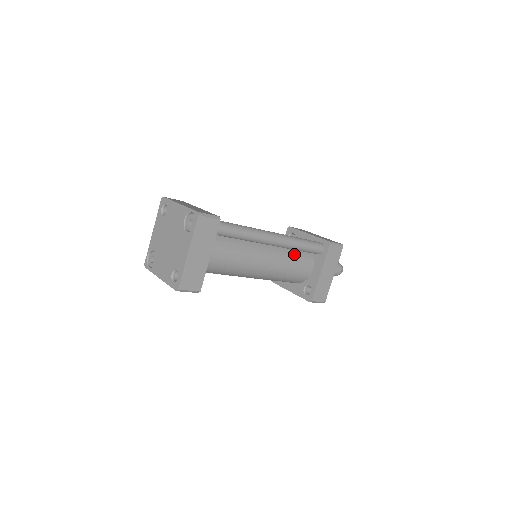
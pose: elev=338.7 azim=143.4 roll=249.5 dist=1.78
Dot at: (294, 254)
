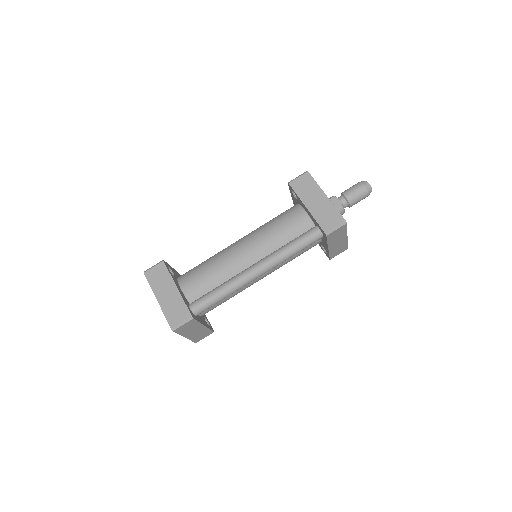
Dot at: occluded
